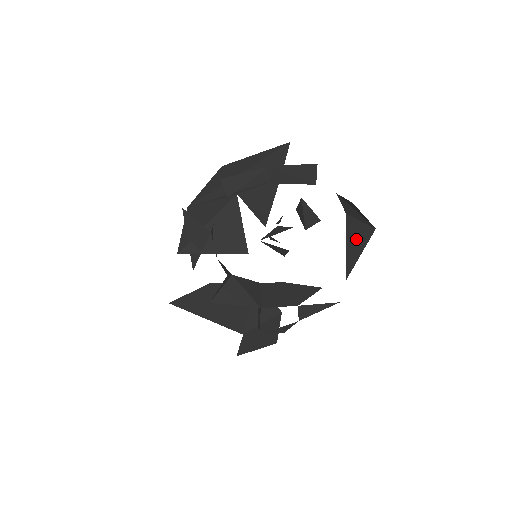
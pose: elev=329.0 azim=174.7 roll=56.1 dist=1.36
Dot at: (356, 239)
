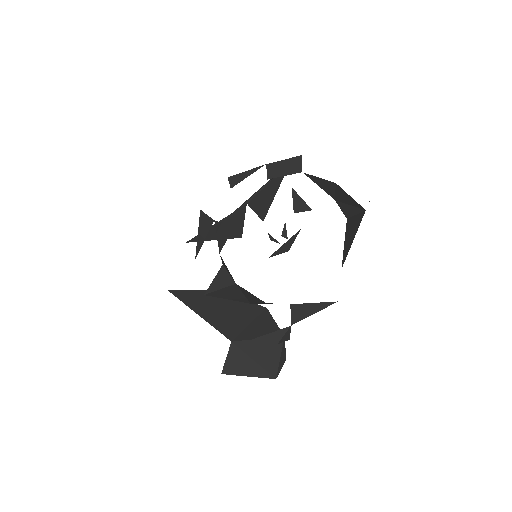
Dot at: (351, 230)
